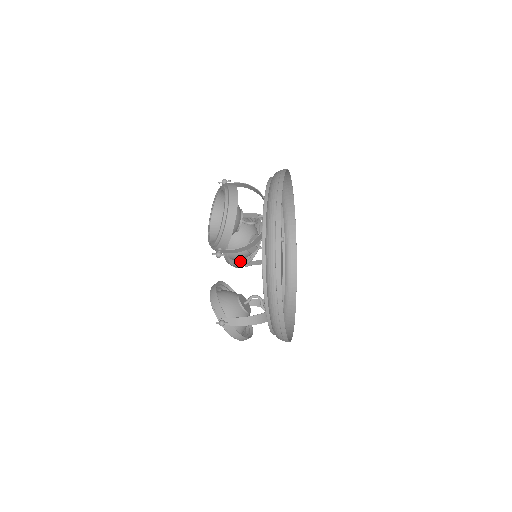
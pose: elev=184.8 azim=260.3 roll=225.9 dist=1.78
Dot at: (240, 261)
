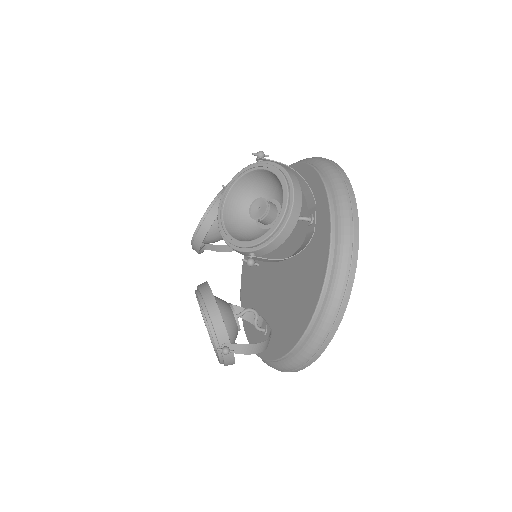
Dot at: occluded
